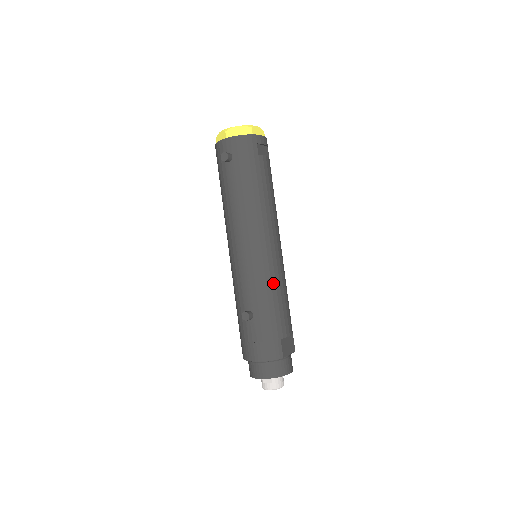
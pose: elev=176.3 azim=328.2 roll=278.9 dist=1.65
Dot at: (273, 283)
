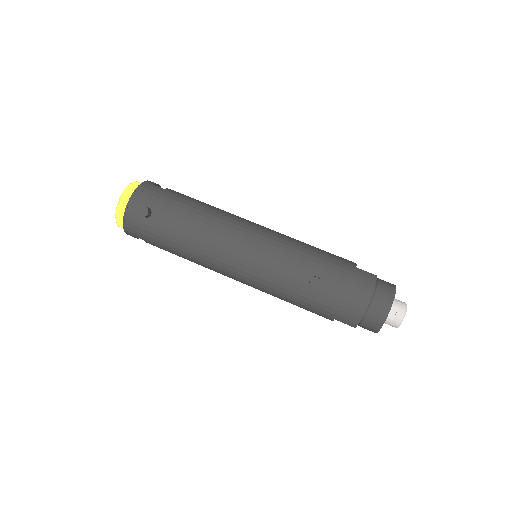
Dot at: (295, 243)
